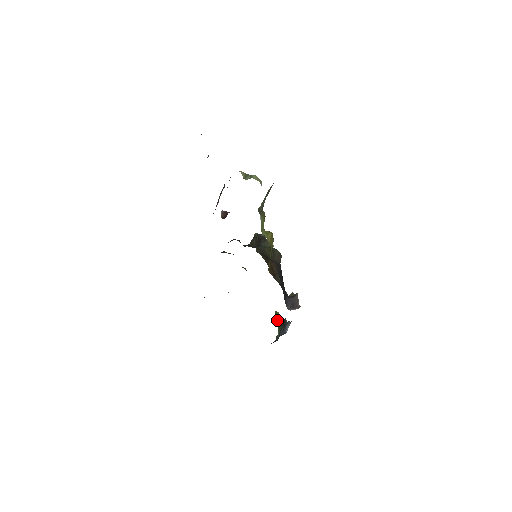
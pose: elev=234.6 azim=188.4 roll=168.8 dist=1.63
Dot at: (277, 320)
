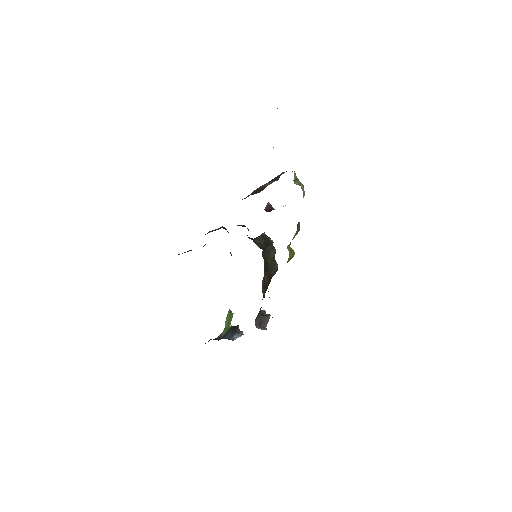
Dot at: (228, 320)
